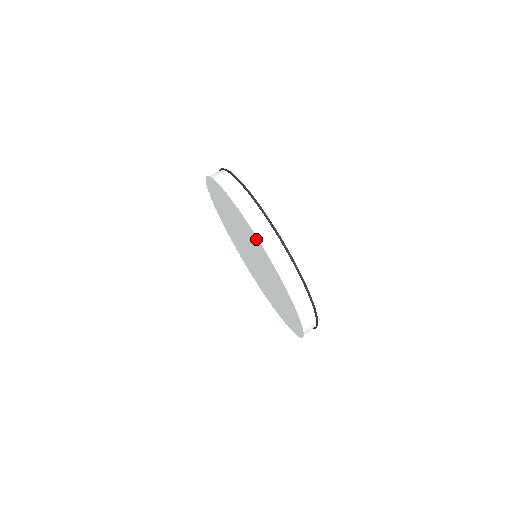
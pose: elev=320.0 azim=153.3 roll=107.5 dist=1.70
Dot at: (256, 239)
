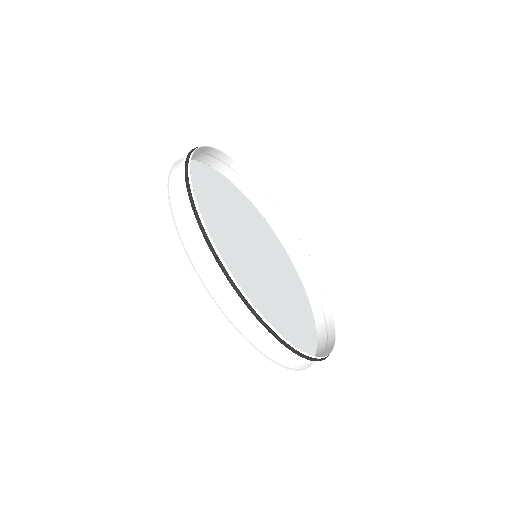
Dot at: occluded
